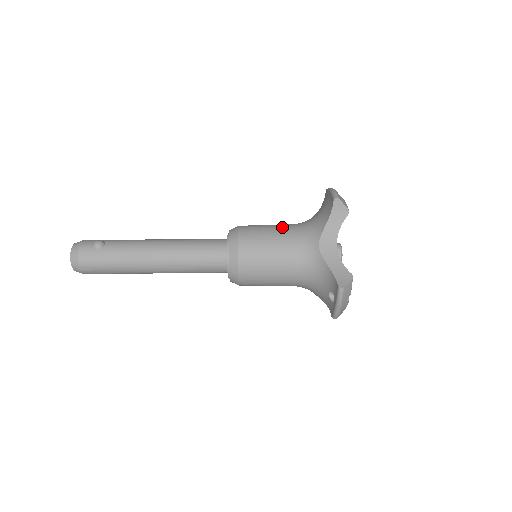
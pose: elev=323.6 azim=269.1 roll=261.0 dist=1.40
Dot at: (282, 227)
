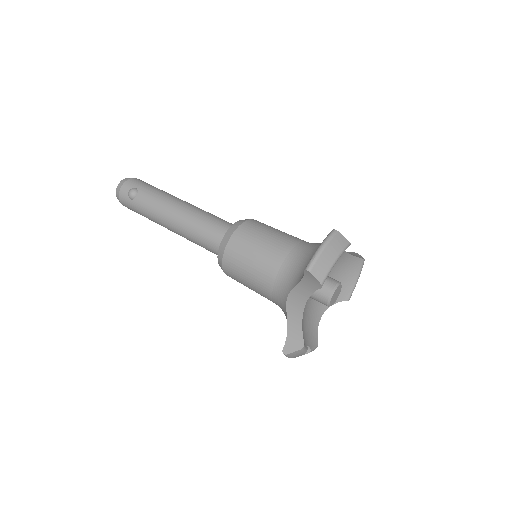
Dot at: (271, 252)
